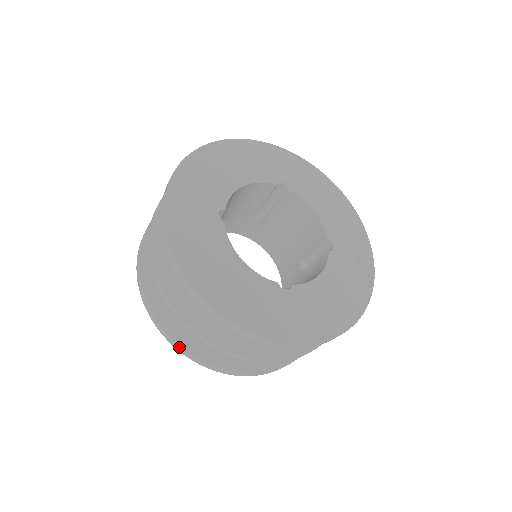
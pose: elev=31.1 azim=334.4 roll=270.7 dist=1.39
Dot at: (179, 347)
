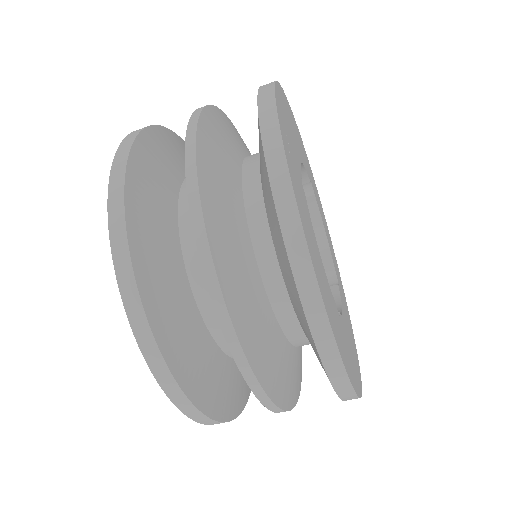
Dot at: (156, 357)
